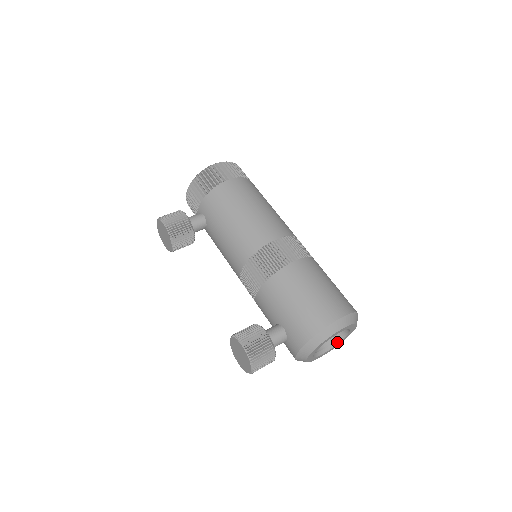
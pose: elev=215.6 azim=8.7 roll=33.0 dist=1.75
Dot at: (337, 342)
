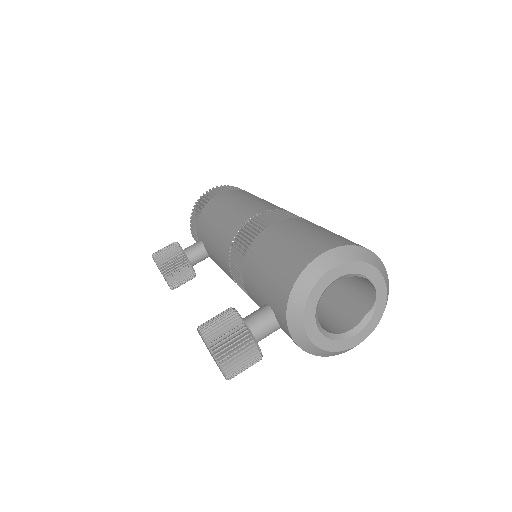
Dot at: (370, 314)
